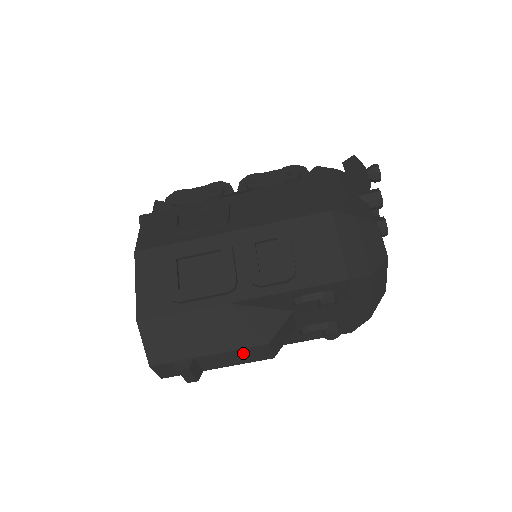
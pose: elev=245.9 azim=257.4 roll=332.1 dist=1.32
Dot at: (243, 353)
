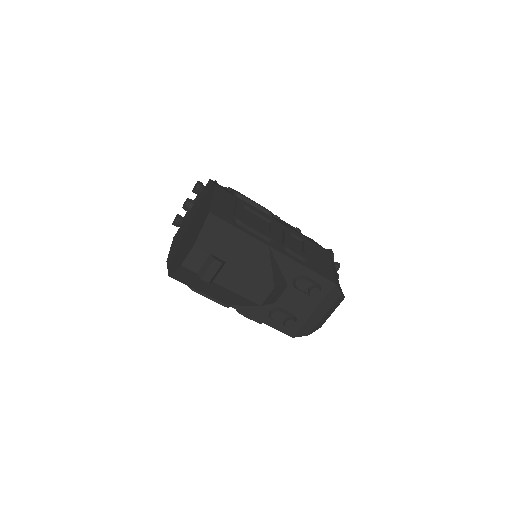
Dot at: (253, 284)
